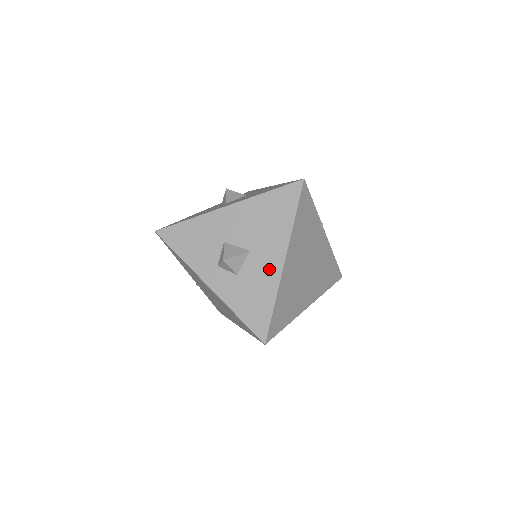
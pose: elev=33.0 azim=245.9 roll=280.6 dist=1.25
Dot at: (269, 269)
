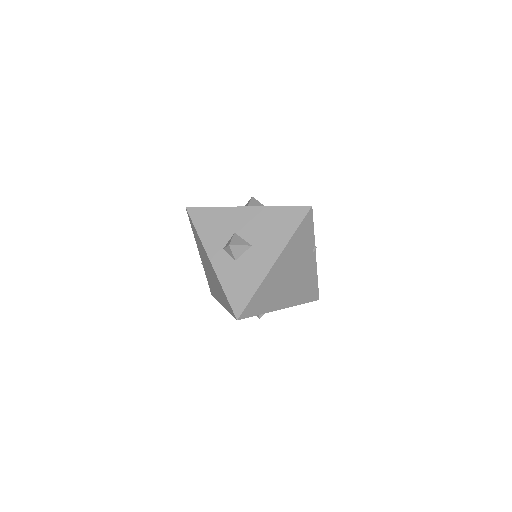
Dot at: (261, 264)
